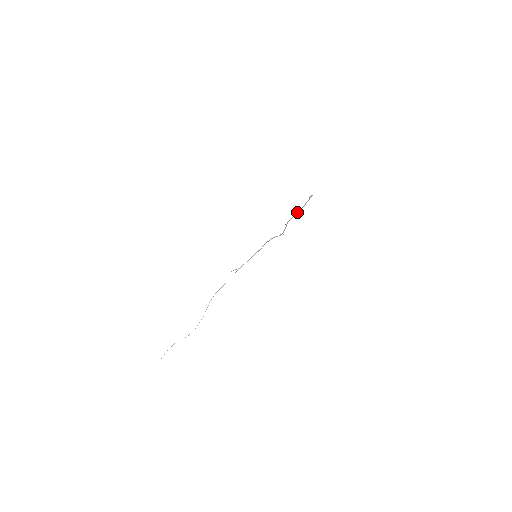
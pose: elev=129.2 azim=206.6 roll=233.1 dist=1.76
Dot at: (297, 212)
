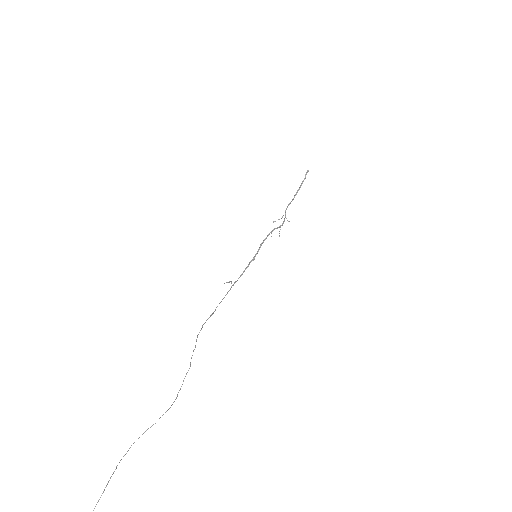
Dot at: occluded
